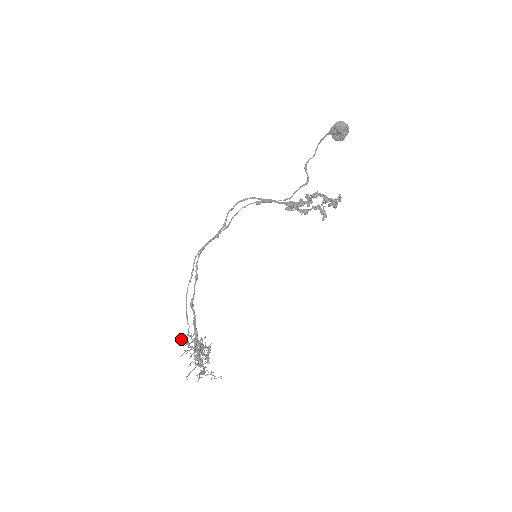
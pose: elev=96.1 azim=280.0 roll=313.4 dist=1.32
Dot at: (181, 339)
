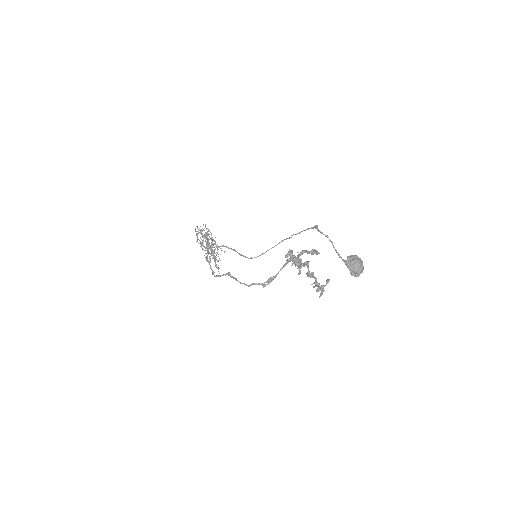
Dot at: occluded
